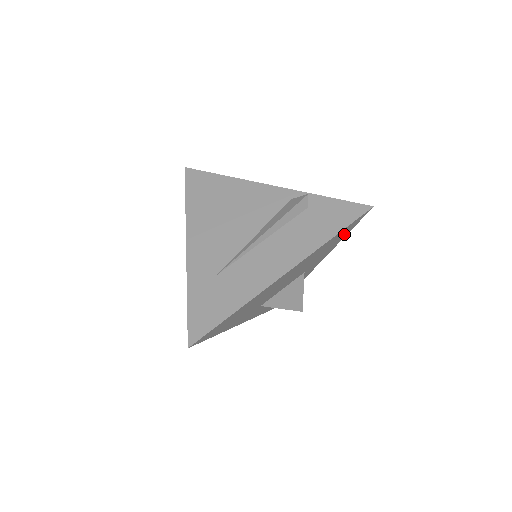
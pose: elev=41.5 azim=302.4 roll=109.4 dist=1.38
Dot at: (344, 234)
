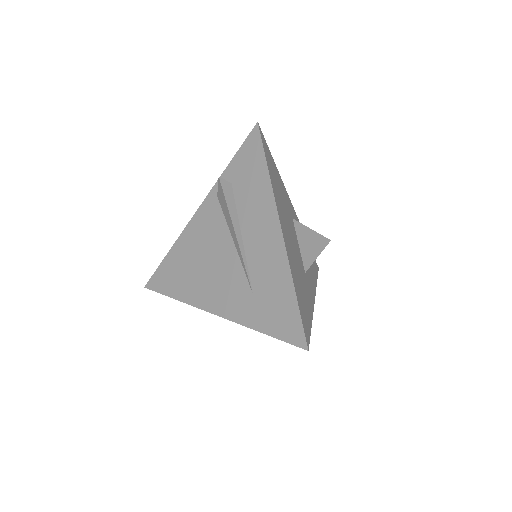
Dot at: (272, 162)
